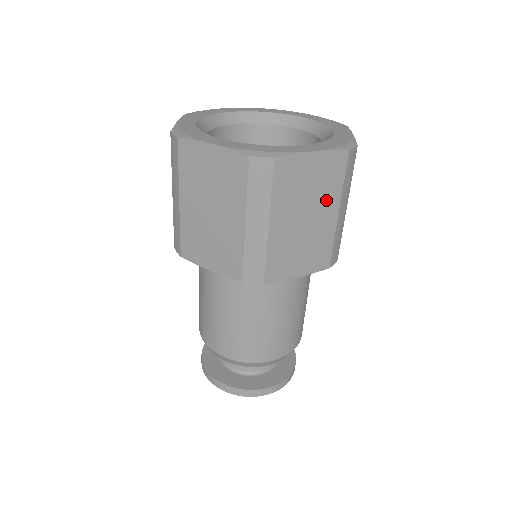
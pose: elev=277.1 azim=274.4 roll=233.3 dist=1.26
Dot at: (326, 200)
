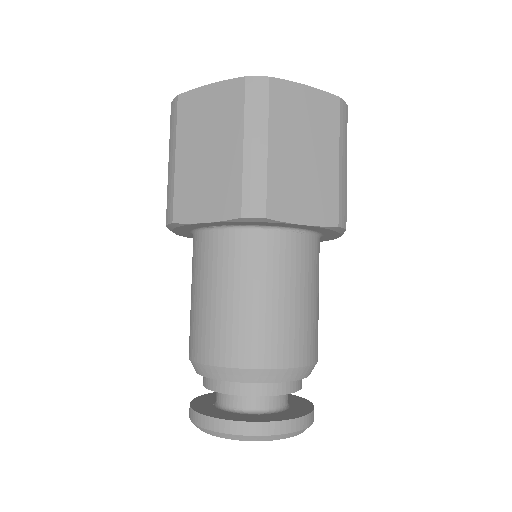
Dot at: (324, 141)
